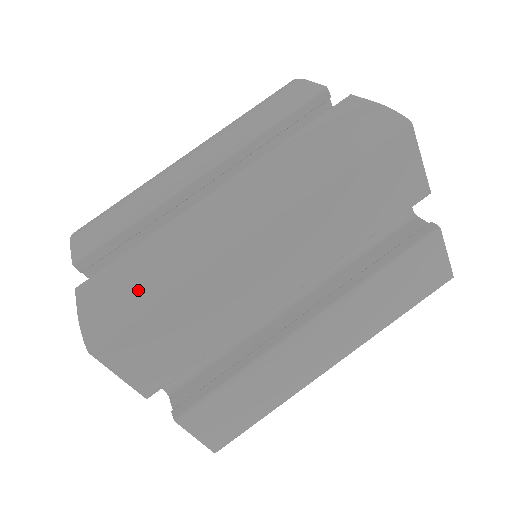
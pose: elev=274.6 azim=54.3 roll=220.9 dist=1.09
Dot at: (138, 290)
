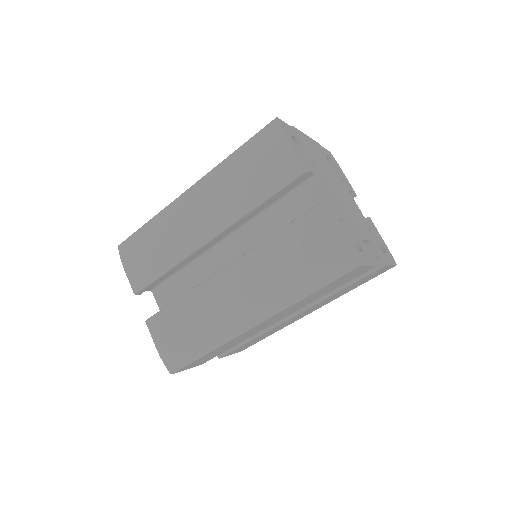
Dot at: (190, 345)
